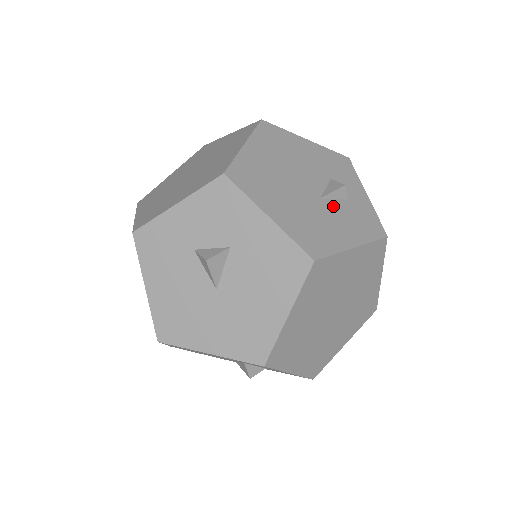
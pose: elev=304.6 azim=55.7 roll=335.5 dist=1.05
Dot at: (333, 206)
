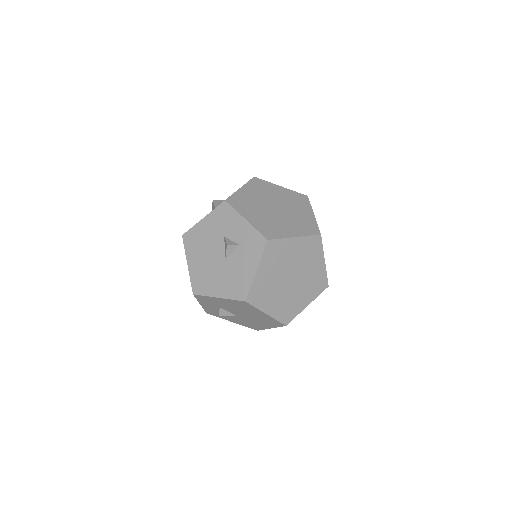
Dot at: occluded
